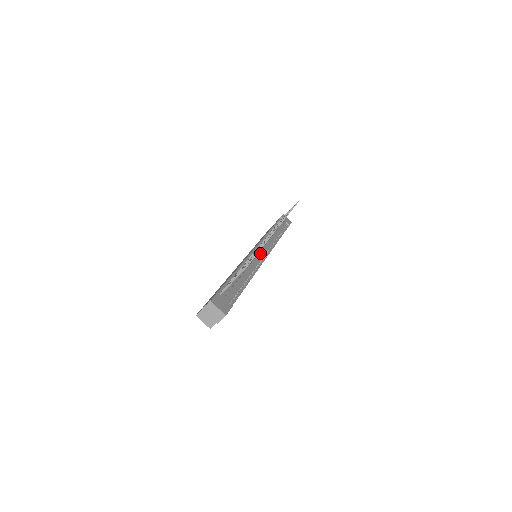
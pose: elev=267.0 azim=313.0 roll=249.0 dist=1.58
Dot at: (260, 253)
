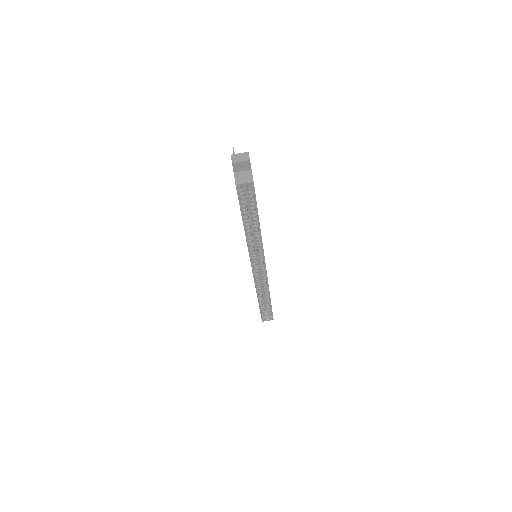
Dot at: occluded
